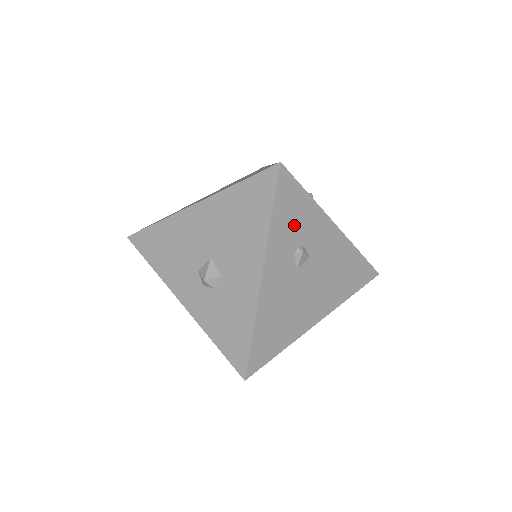
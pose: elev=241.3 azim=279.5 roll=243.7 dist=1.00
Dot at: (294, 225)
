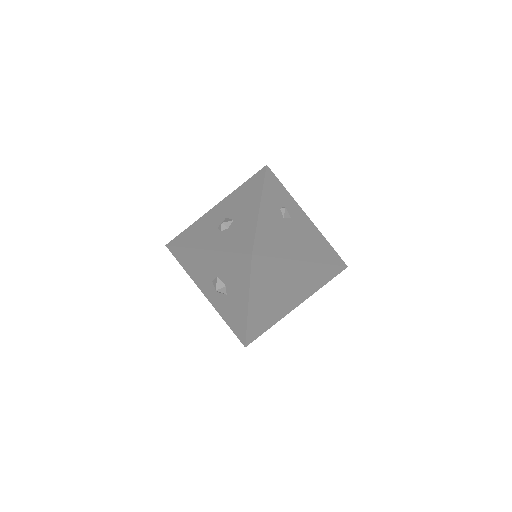
Dot at: (278, 195)
